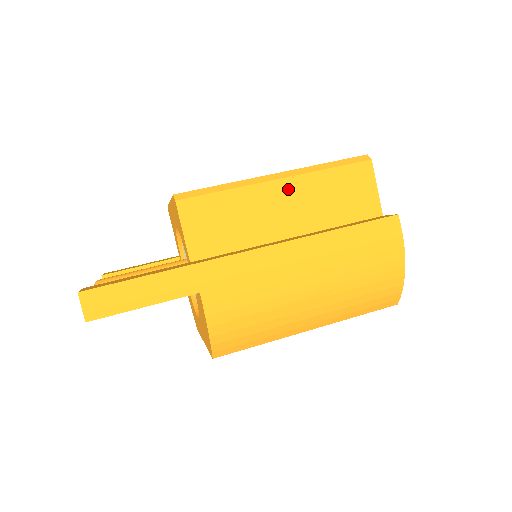
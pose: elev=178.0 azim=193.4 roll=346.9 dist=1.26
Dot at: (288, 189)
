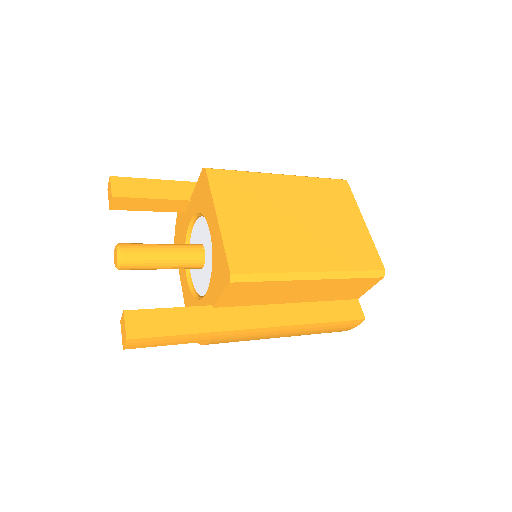
Dot at: (315, 284)
